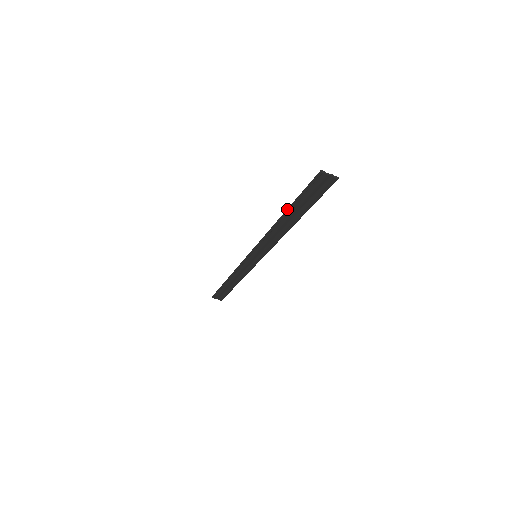
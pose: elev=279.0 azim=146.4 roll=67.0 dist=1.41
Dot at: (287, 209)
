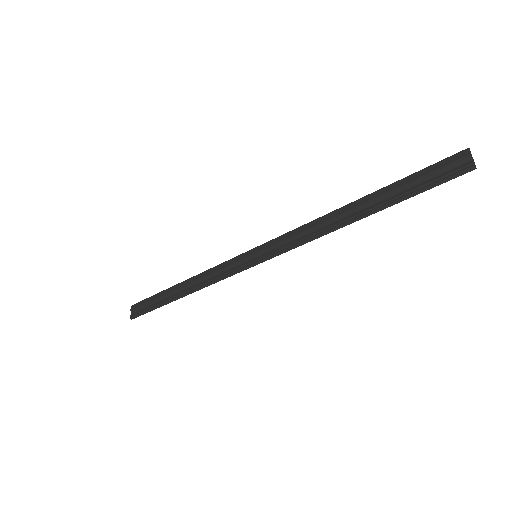
Dot at: (372, 193)
